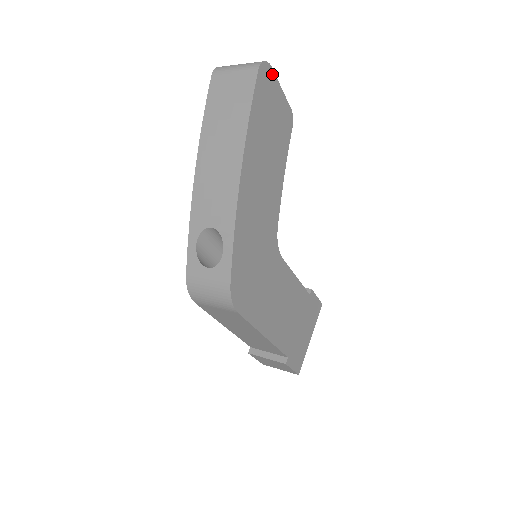
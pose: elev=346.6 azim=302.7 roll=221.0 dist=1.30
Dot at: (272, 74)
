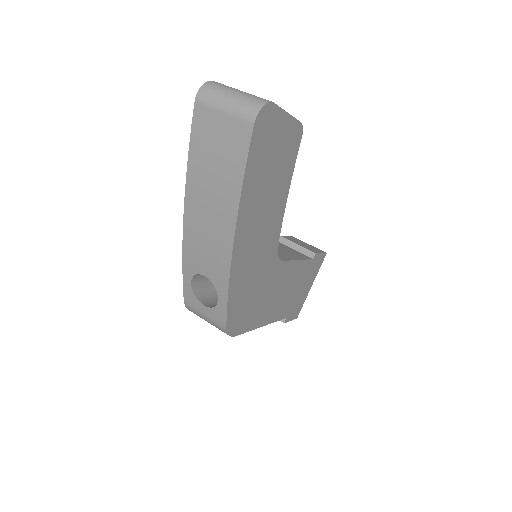
Dot at: (274, 109)
